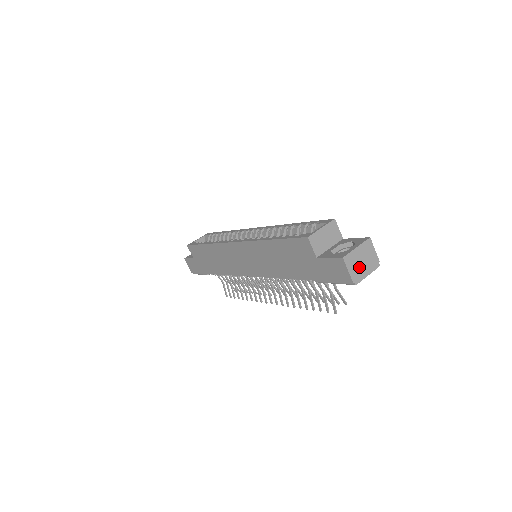
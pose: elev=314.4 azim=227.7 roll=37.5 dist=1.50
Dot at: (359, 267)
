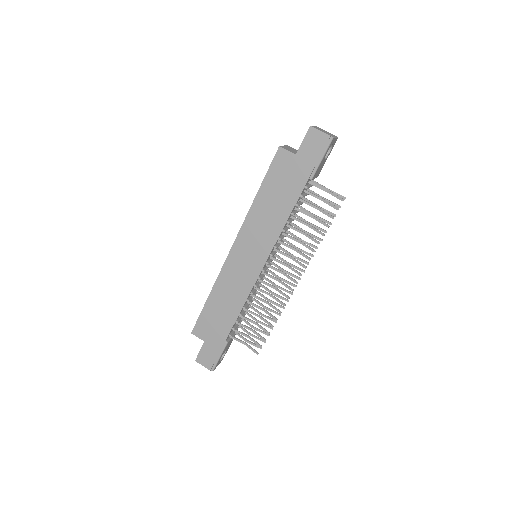
Dot at: occluded
